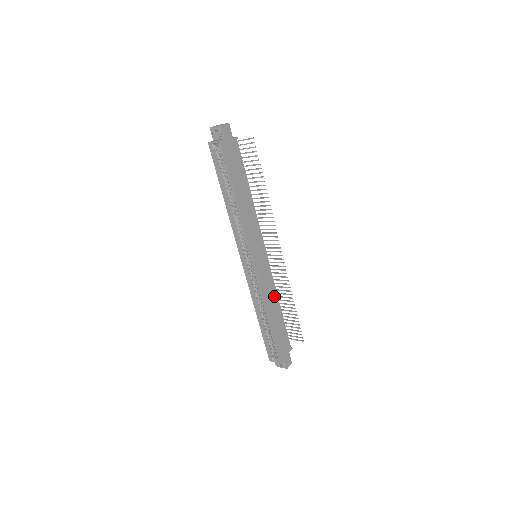
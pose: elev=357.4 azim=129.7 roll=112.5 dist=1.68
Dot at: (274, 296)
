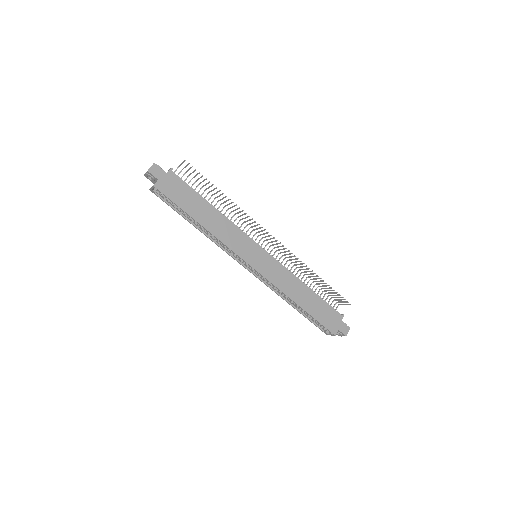
Dot at: (294, 281)
